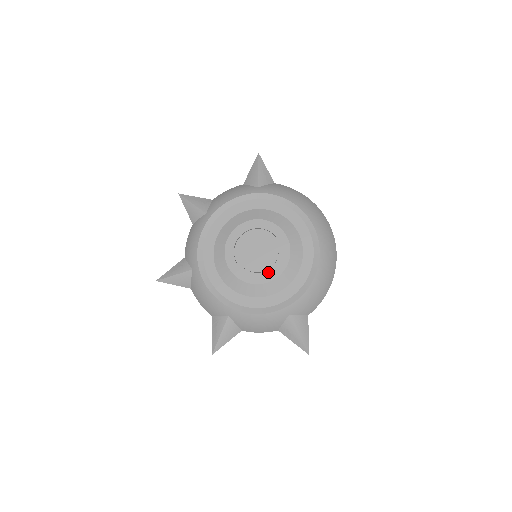
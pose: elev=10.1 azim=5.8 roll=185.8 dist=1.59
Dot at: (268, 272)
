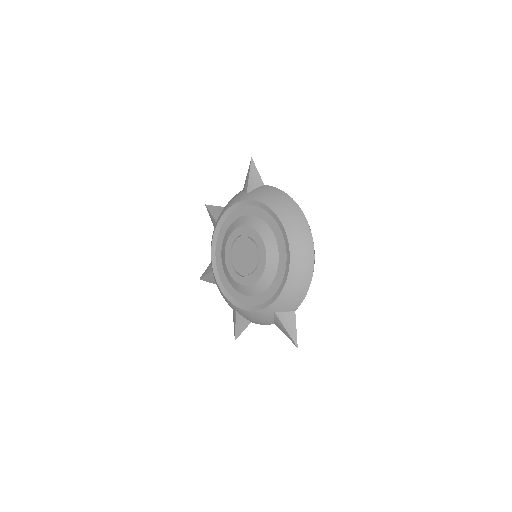
Dot at: (252, 275)
